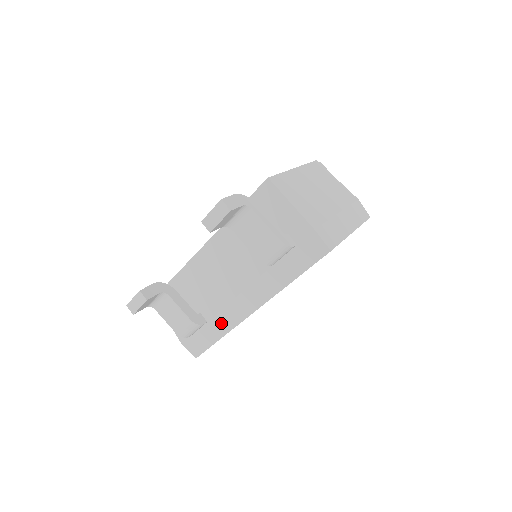
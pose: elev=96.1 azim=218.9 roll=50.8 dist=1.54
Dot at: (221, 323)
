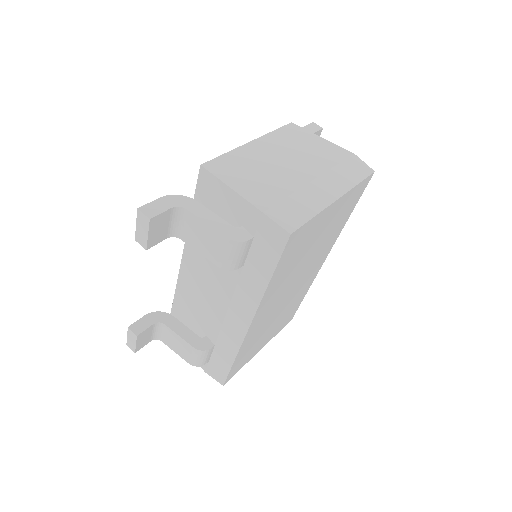
Dot at: (227, 344)
